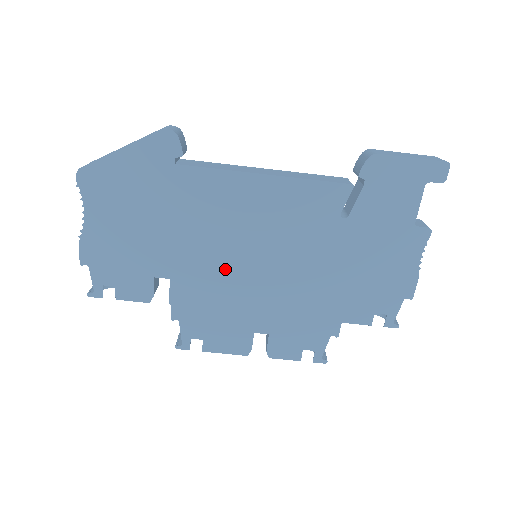
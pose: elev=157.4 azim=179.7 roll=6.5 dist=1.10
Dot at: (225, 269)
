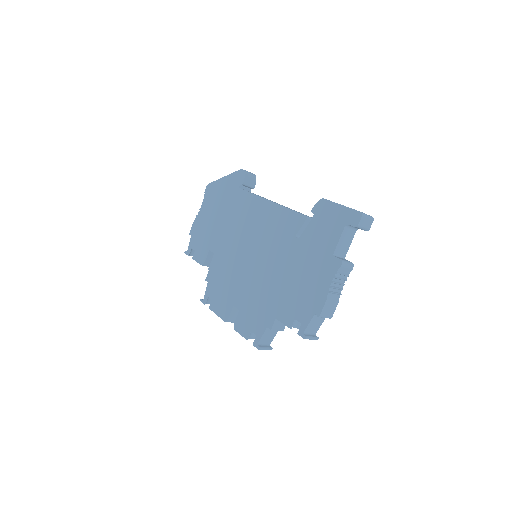
Dot at: (236, 255)
